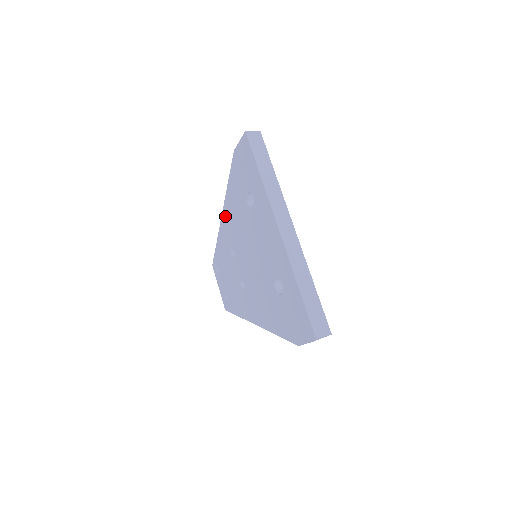
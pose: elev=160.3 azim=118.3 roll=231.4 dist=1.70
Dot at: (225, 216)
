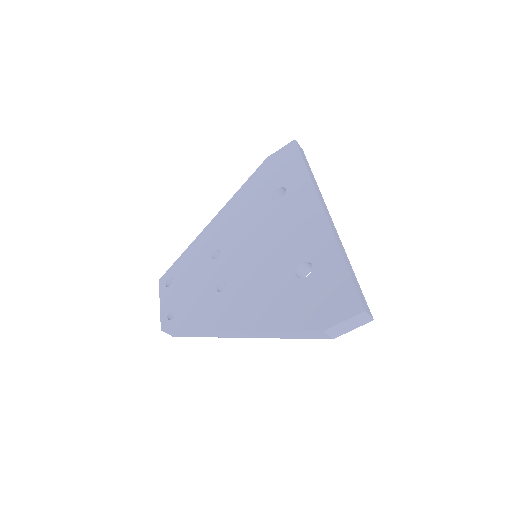
Dot at: (219, 219)
